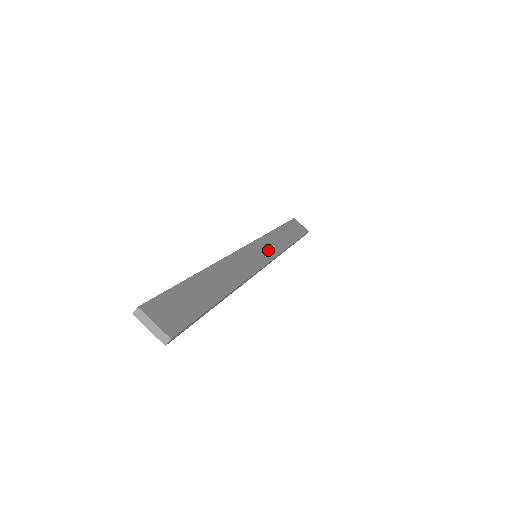
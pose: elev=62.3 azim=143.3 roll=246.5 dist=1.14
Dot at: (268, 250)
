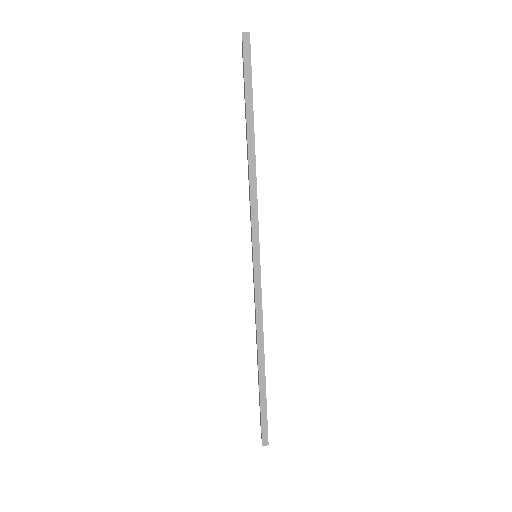
Dot at: occluded
